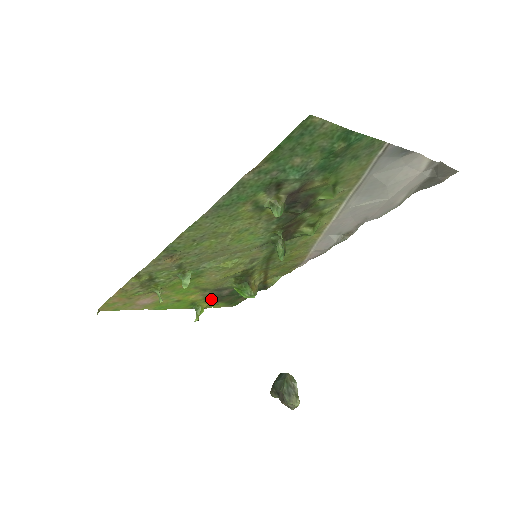
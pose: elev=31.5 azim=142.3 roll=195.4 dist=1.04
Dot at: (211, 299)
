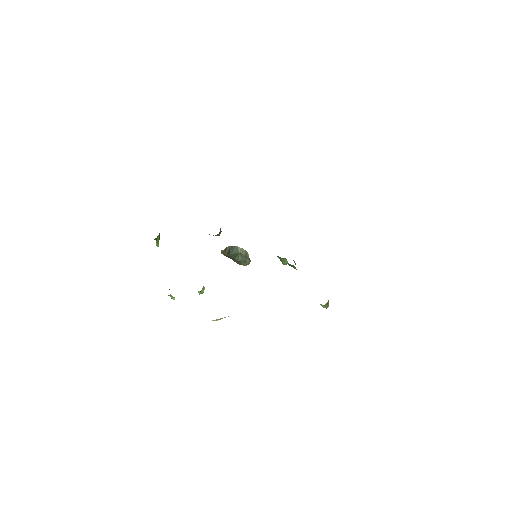
Dot at: occluded
